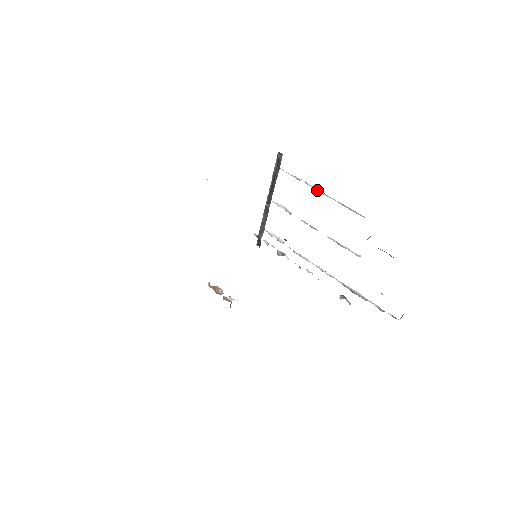
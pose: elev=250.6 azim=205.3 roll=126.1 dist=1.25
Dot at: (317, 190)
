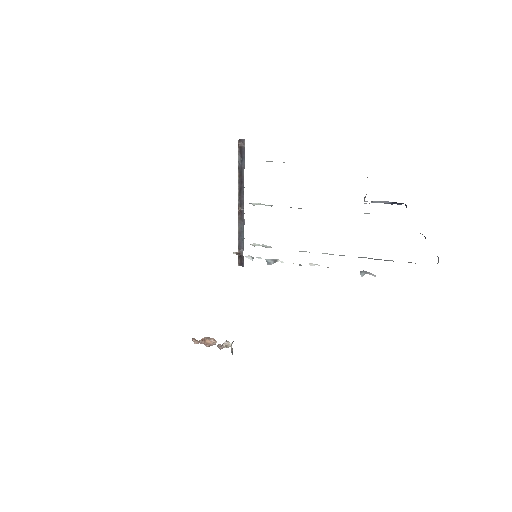
Dot at: occluded
